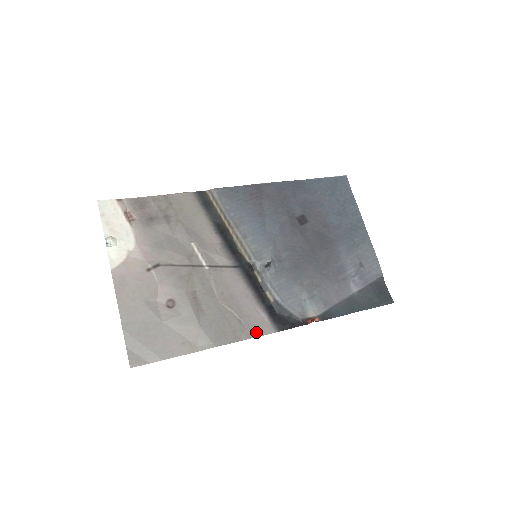
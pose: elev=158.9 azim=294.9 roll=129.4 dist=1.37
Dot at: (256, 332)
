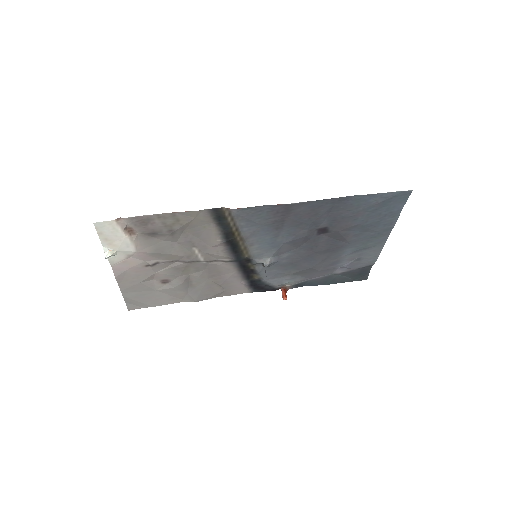
Dot at: (234, 293)
